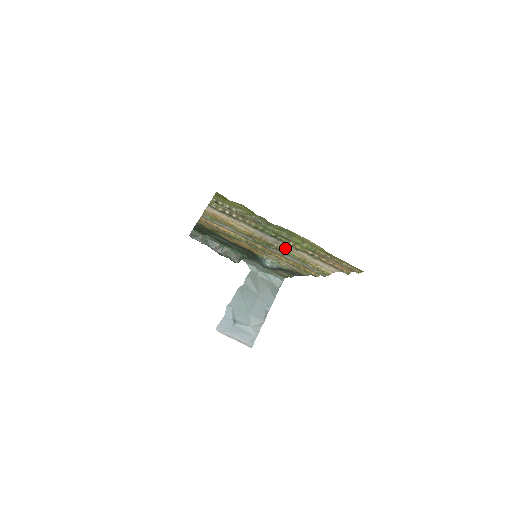
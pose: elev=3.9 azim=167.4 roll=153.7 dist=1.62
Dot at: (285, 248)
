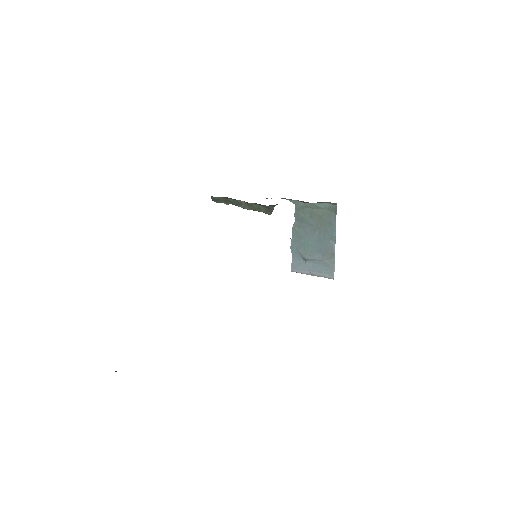
Dot at: occluded
